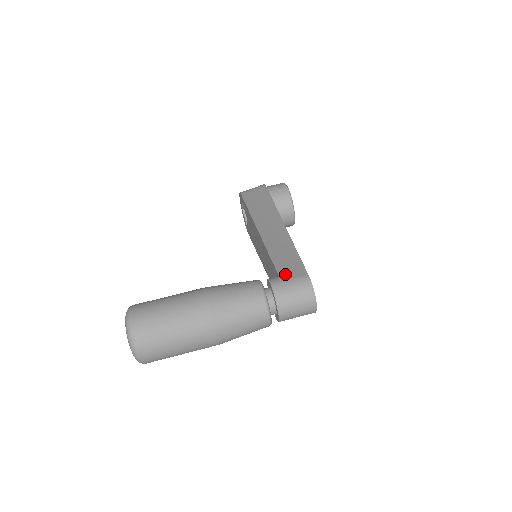
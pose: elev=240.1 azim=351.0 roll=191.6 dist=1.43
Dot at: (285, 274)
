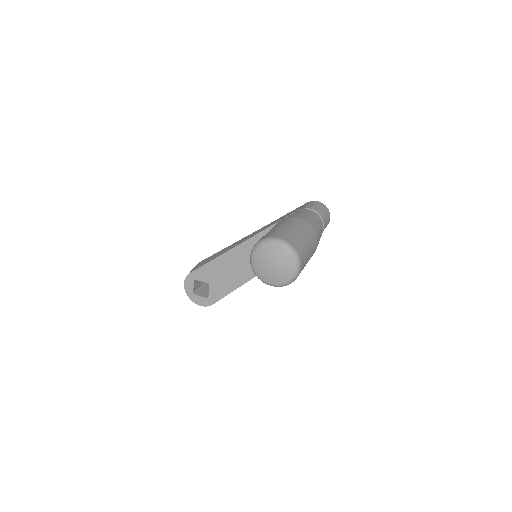
Dot at: (298, 209)
